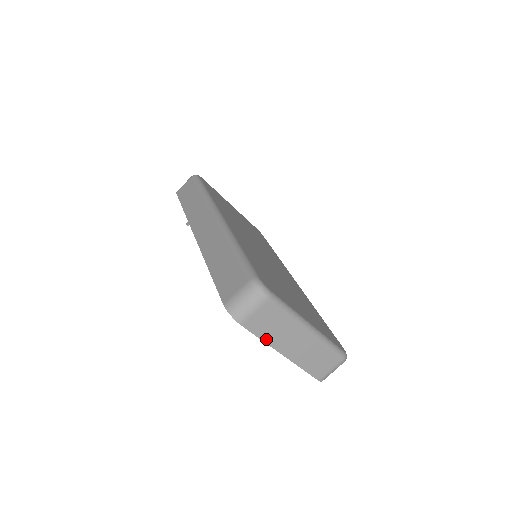
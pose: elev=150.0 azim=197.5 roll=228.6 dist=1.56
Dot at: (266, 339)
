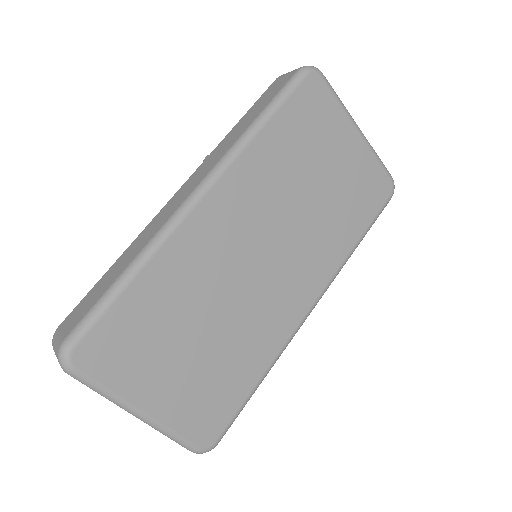
Dot at: occluded
